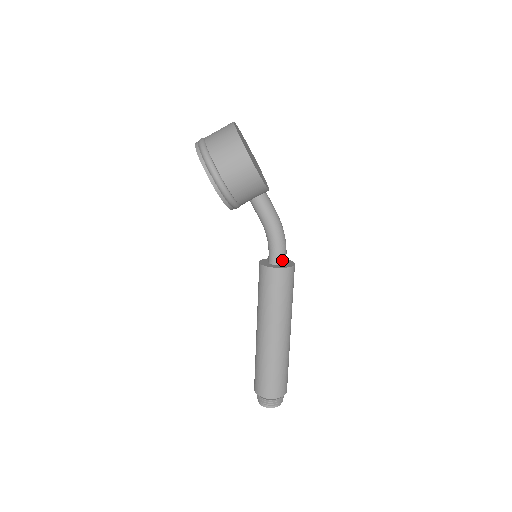
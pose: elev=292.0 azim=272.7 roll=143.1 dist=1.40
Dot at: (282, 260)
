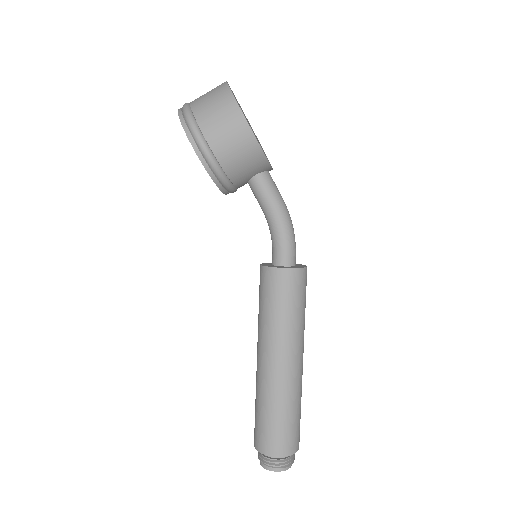
Dot at: (289, 260)
